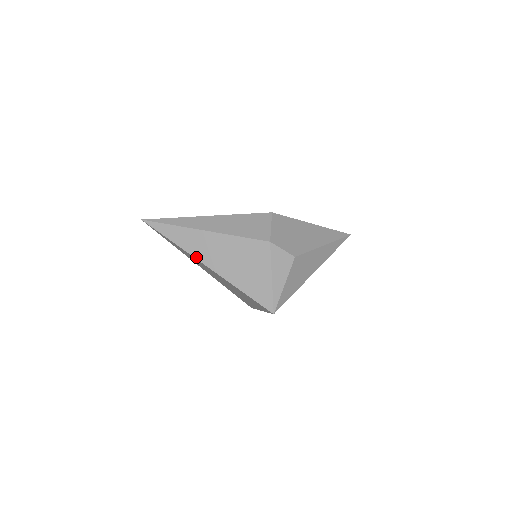
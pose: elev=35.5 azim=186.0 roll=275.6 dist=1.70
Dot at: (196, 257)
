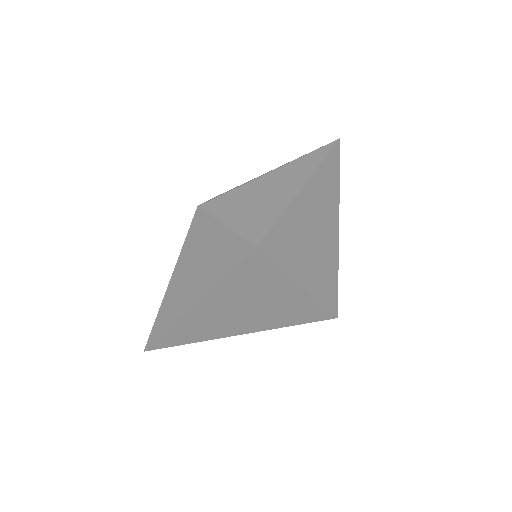
Dot at: (181, 314)
